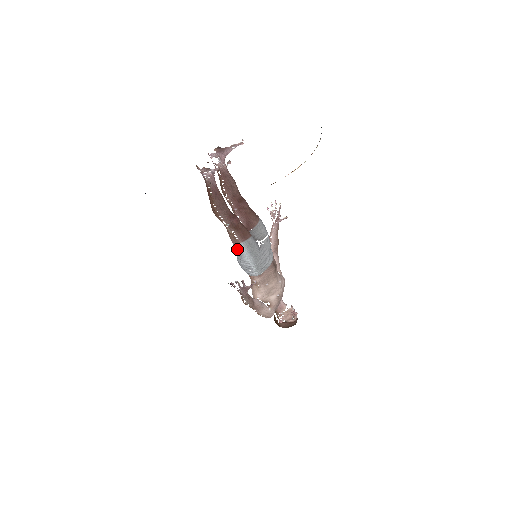
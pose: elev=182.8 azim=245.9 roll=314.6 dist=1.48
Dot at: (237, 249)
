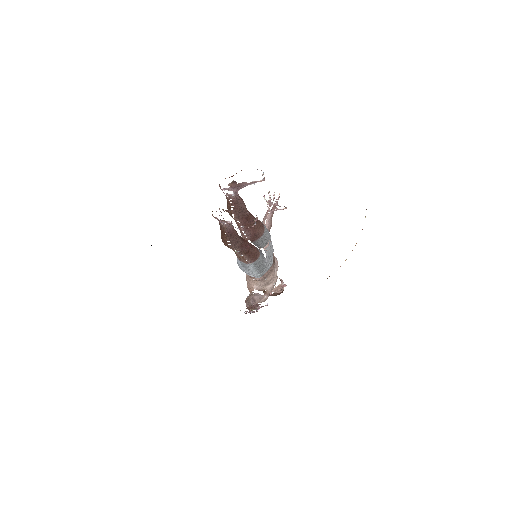
Dot at: (243, 265)
